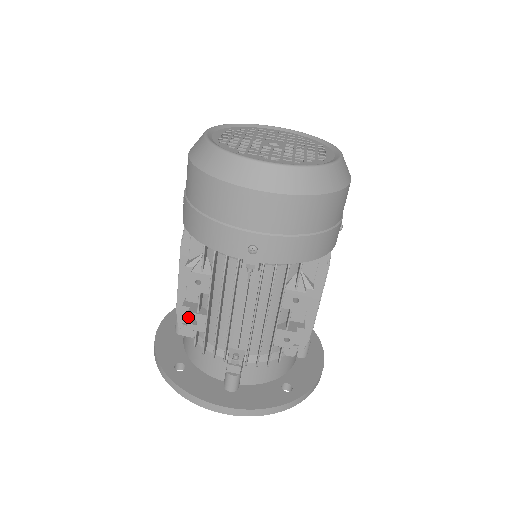
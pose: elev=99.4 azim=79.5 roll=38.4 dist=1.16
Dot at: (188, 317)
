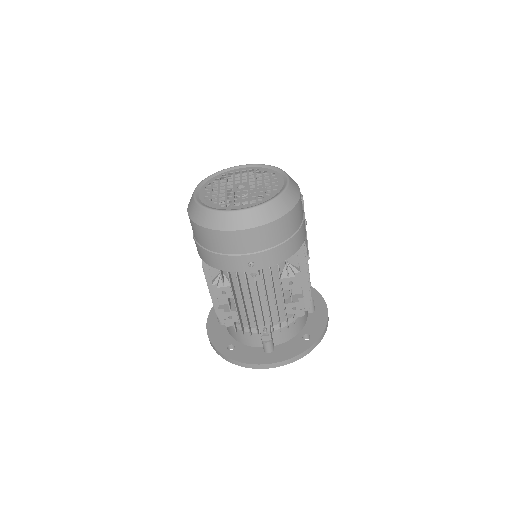
Dot at: (225, 315)
